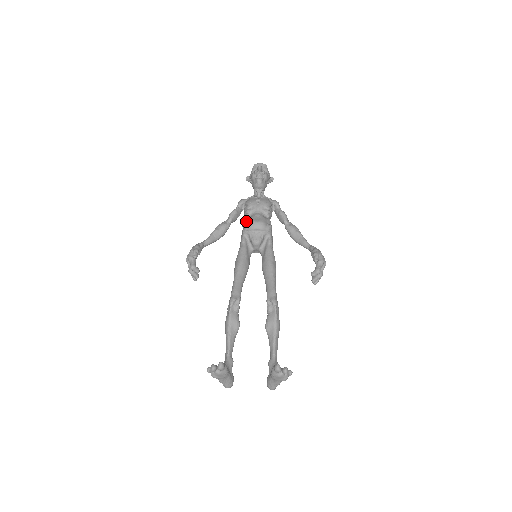
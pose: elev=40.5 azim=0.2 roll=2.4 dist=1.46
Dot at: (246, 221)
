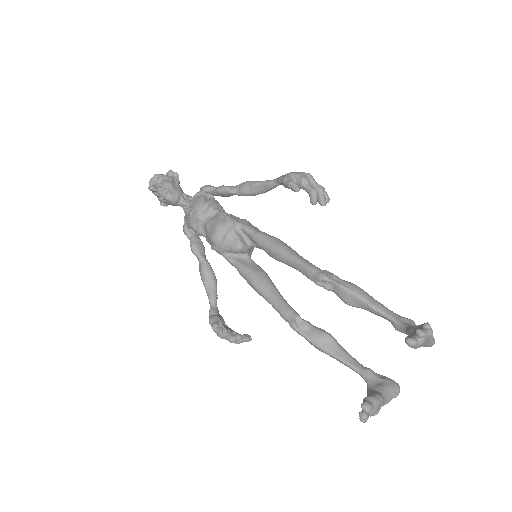
Dot at: (209, 243)
